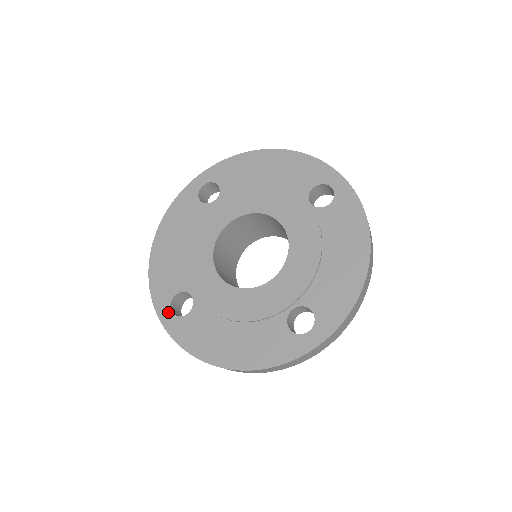
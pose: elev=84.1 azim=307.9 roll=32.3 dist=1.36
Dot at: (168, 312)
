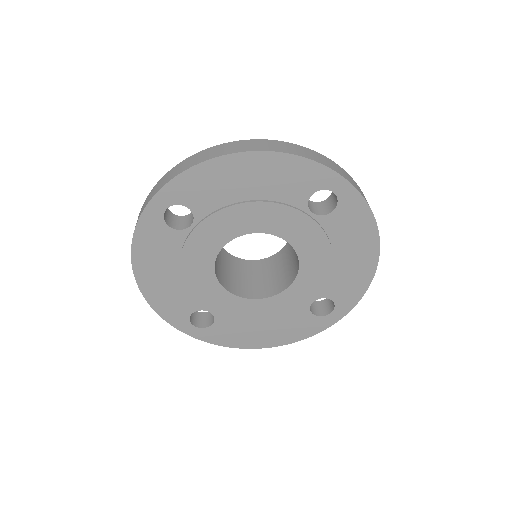
Dot at: (191, 328)
